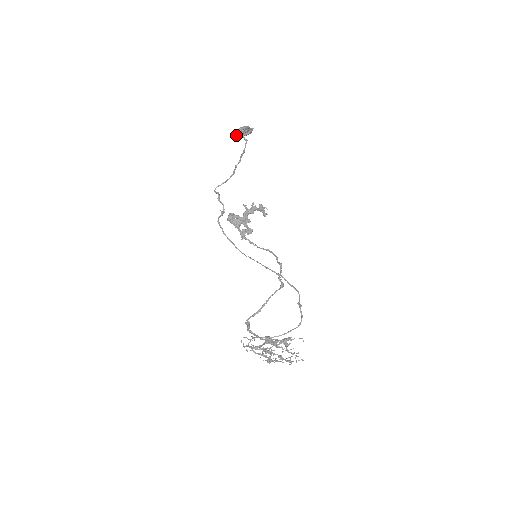
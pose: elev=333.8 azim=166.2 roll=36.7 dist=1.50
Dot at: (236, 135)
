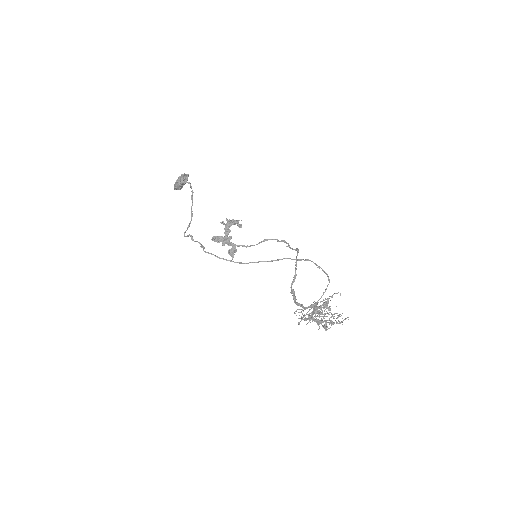
Dot at: (175, 189)
